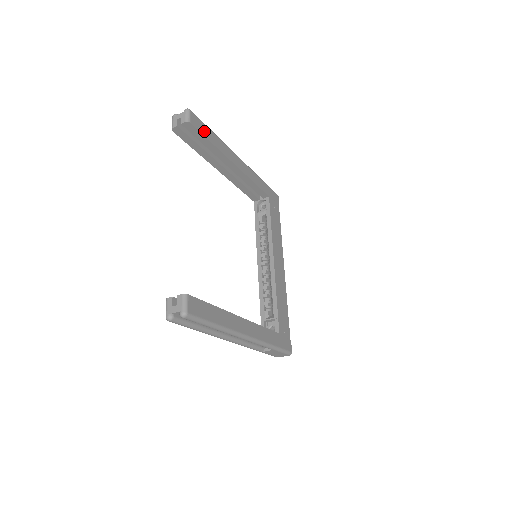
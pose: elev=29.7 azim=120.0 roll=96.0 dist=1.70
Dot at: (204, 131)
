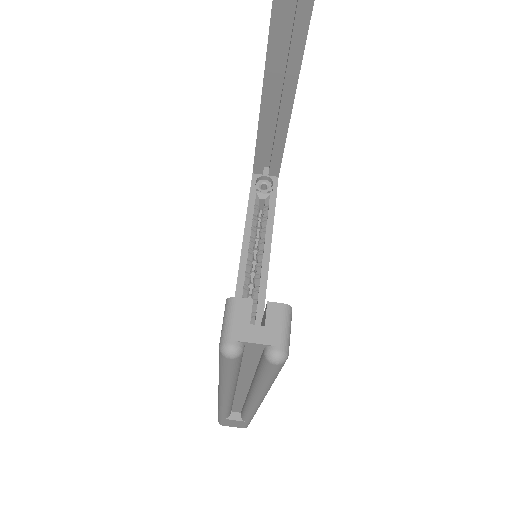
Dot at: occluded
